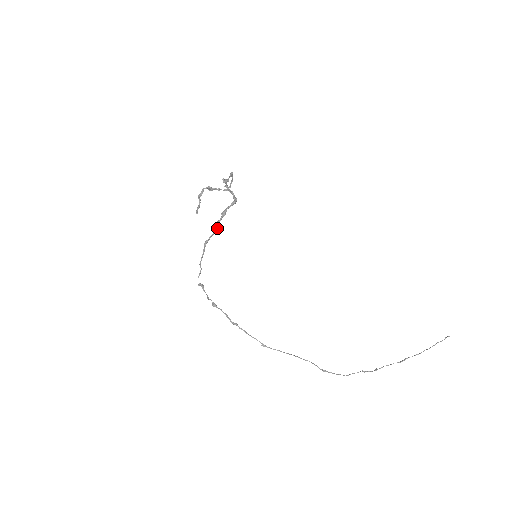
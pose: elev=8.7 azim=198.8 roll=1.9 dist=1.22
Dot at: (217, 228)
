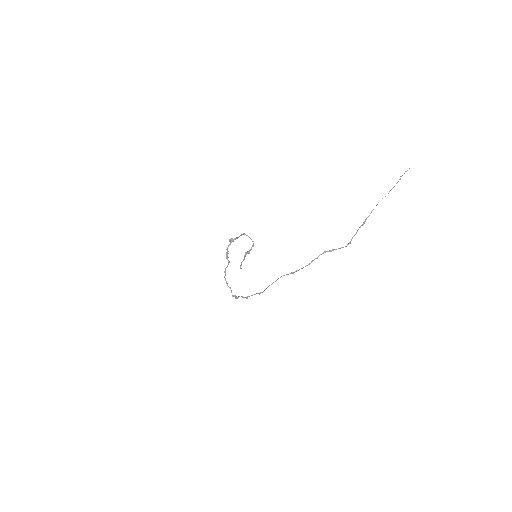
Dot at: (229, 261)
